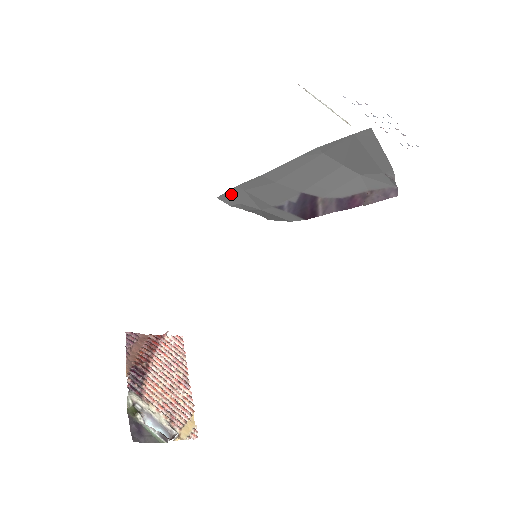
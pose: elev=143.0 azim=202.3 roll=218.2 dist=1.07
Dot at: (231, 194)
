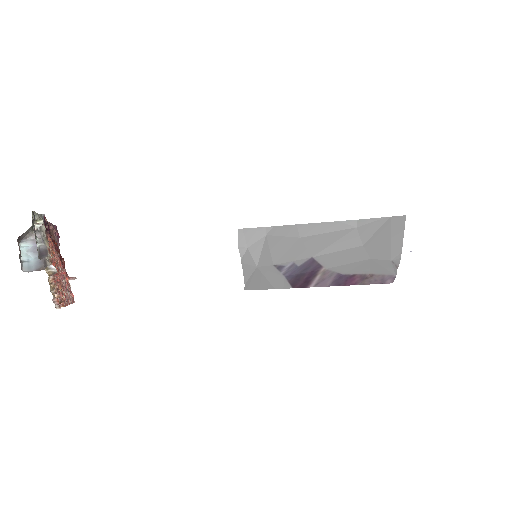
Dot at: (252, 233)
